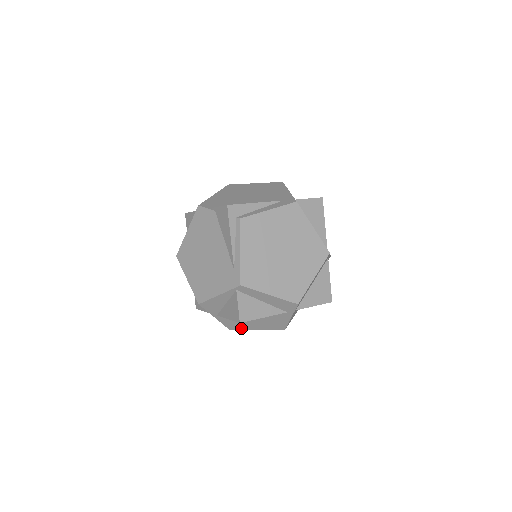
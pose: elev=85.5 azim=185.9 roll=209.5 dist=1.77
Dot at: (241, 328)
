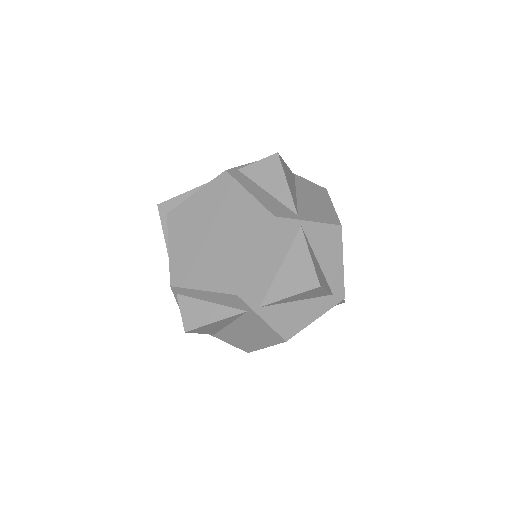
Dot at: (253, 348)
